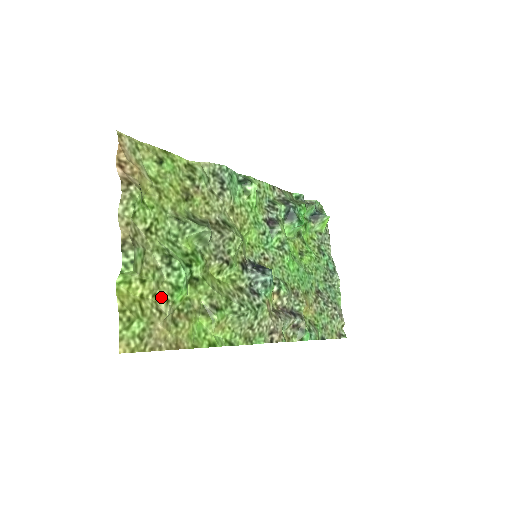
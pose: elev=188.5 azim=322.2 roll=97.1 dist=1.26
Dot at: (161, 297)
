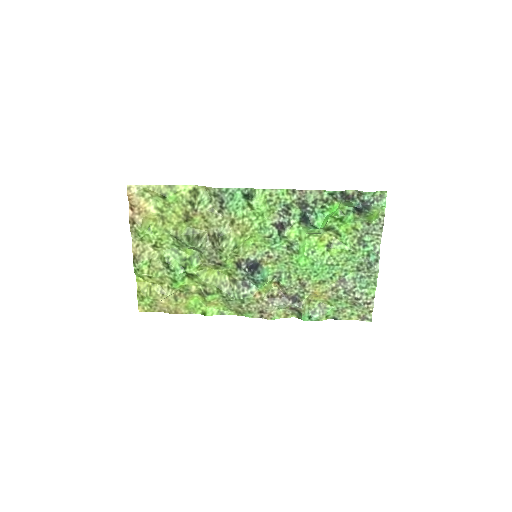
Dot at: (165, 285)
